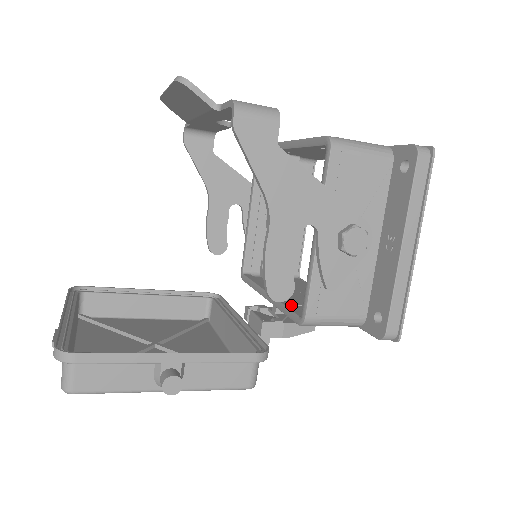
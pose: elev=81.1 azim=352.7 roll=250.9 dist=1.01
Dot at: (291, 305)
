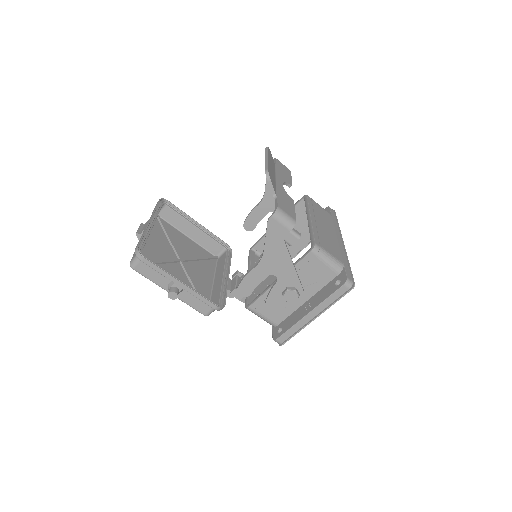
Dot at: (252, 293)
